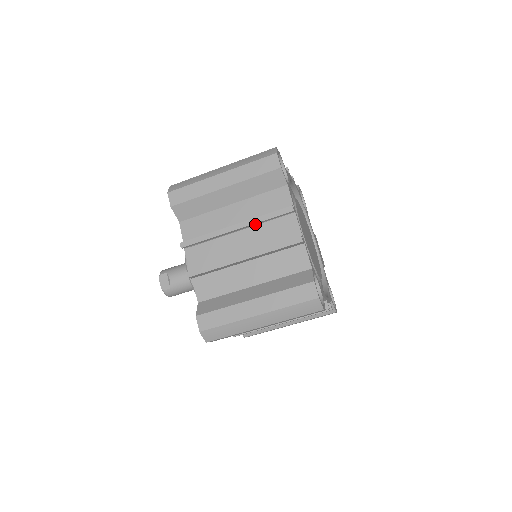
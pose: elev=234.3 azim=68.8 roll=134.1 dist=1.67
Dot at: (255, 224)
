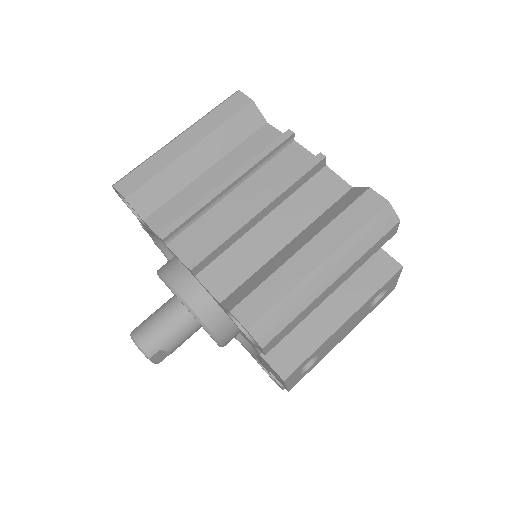
Dot at: occluded
